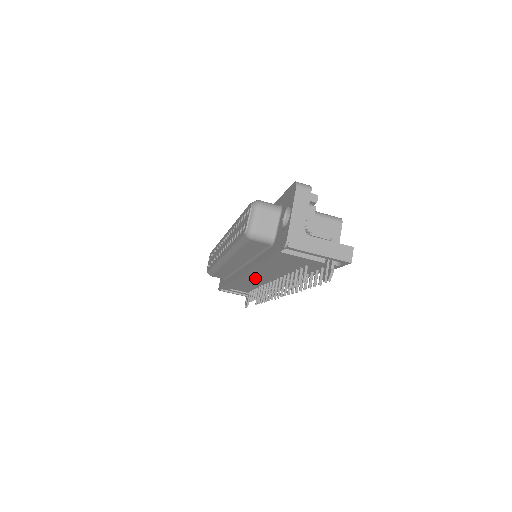
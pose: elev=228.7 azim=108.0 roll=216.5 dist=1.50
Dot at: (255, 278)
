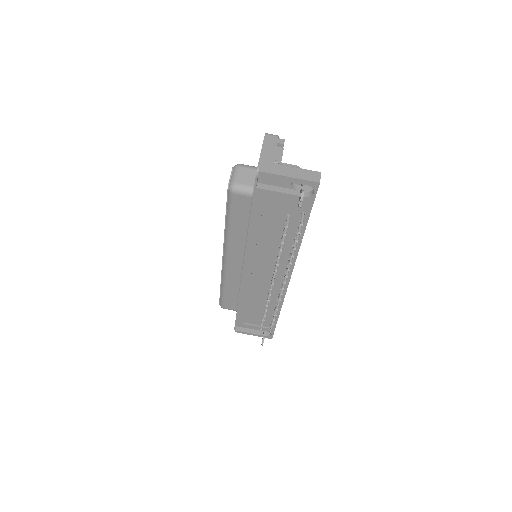
Dot at: (257, 277)
